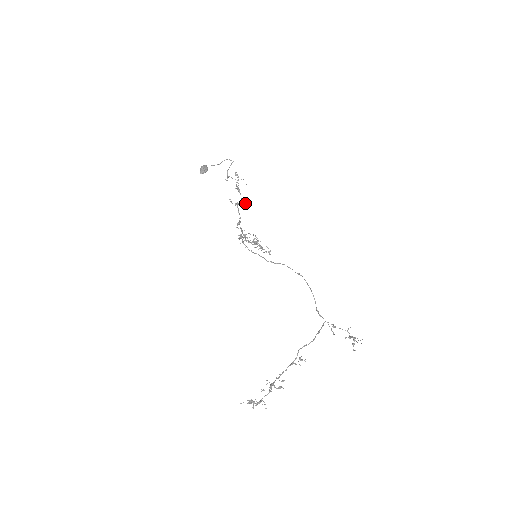
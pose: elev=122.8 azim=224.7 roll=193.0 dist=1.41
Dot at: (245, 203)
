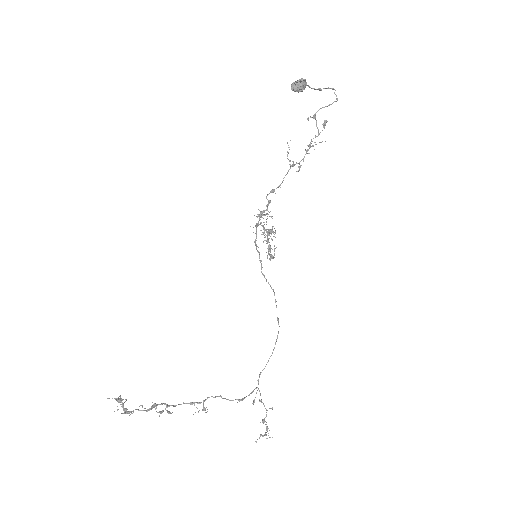
Dot at: occluded
